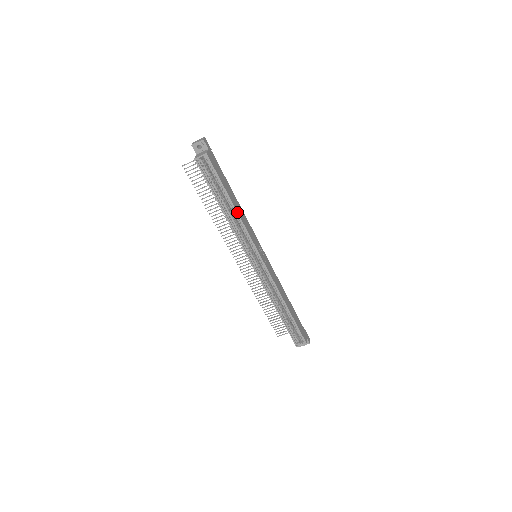
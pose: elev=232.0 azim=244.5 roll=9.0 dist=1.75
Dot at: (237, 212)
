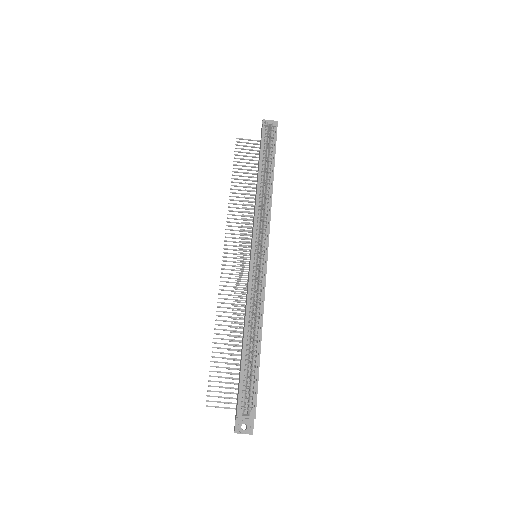
Dot at: occluded
